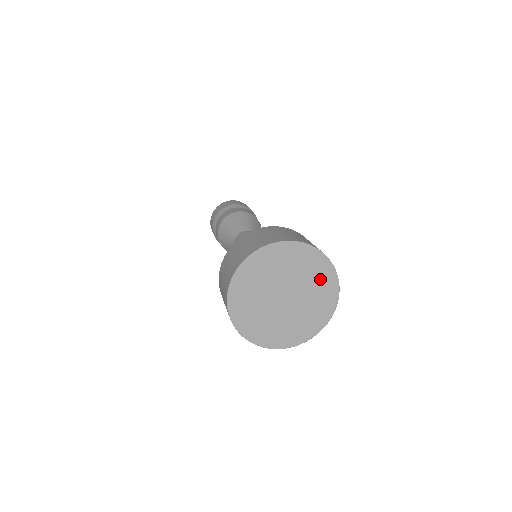
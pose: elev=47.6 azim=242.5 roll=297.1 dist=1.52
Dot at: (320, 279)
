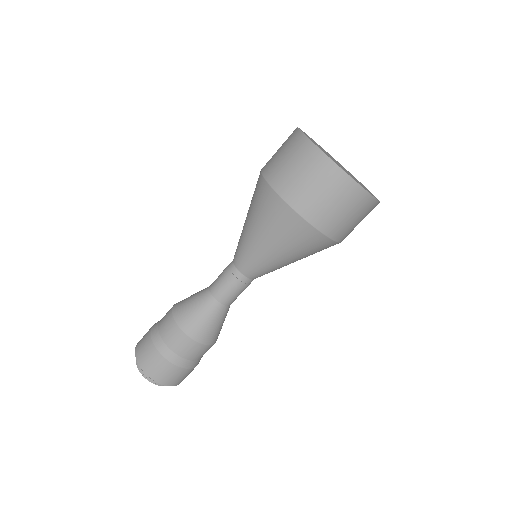
Dot at: occluded
